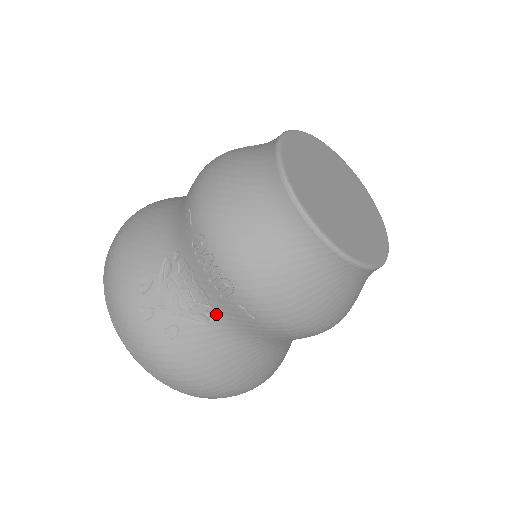
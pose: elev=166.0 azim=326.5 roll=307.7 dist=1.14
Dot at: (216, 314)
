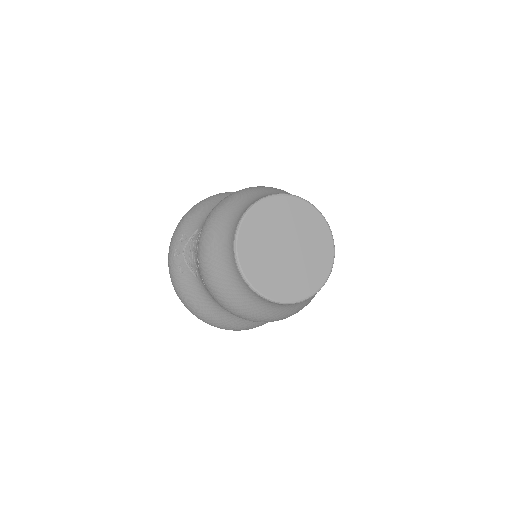
Dot at: (199, 273)
